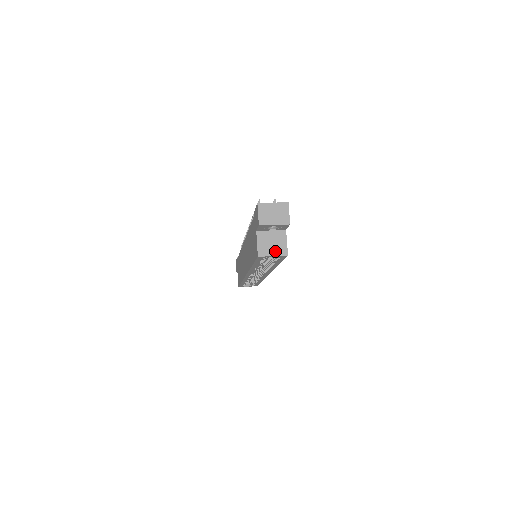
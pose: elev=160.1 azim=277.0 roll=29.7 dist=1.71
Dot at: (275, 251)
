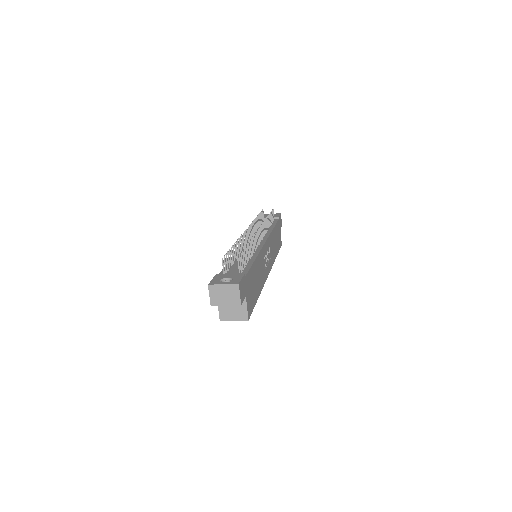
Dot at: (236, 316)
